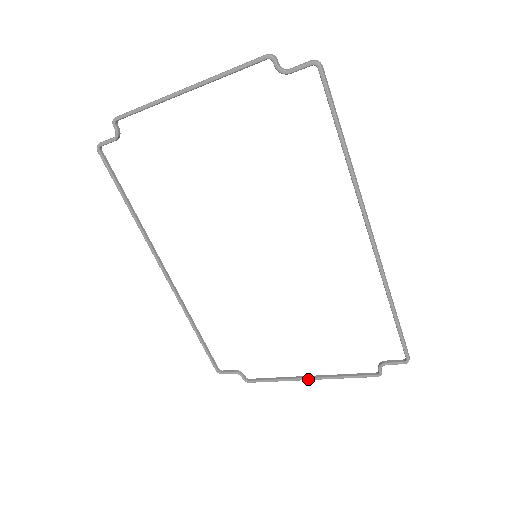
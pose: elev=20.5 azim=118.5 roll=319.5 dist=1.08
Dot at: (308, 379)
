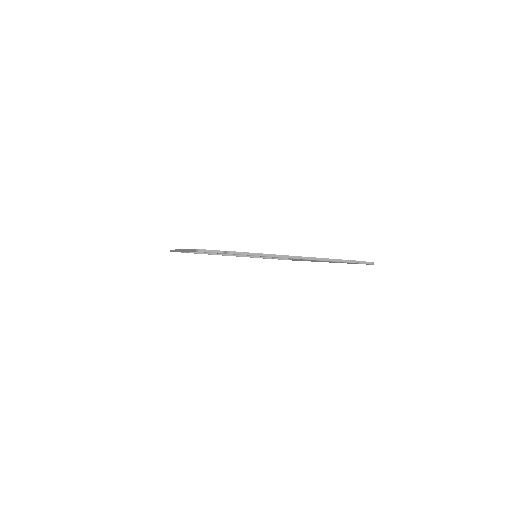
Dot at: occluded
